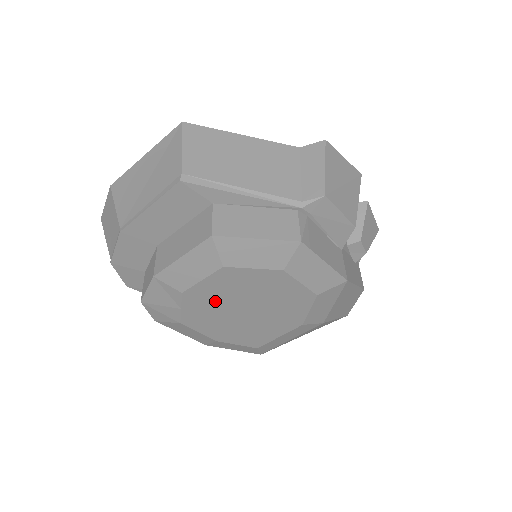
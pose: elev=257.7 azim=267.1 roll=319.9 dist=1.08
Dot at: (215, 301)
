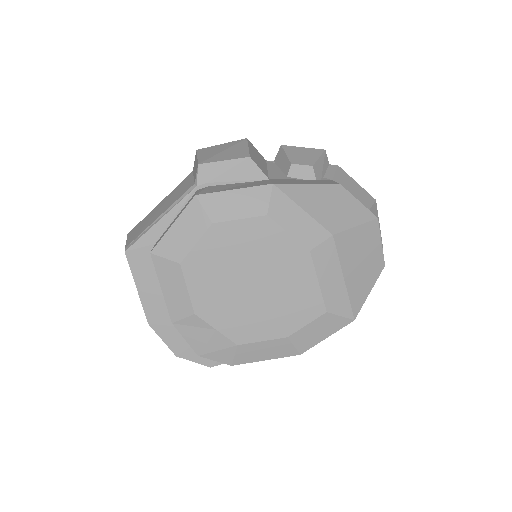
Dot at: (222, 298)
